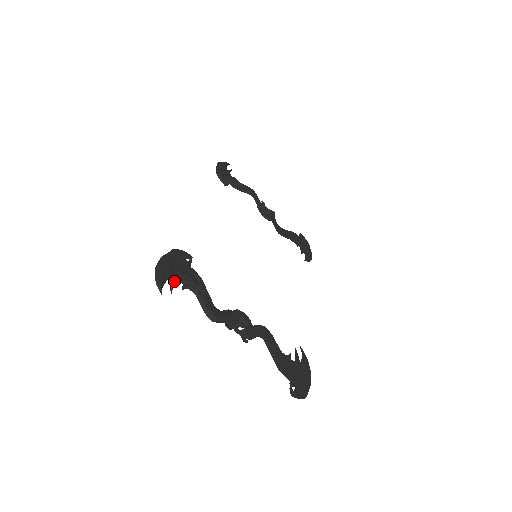
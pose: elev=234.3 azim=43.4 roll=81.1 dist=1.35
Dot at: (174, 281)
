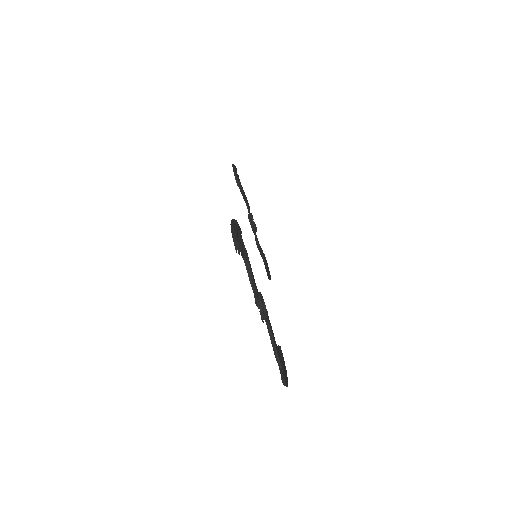
Dot at: (240, 246)
